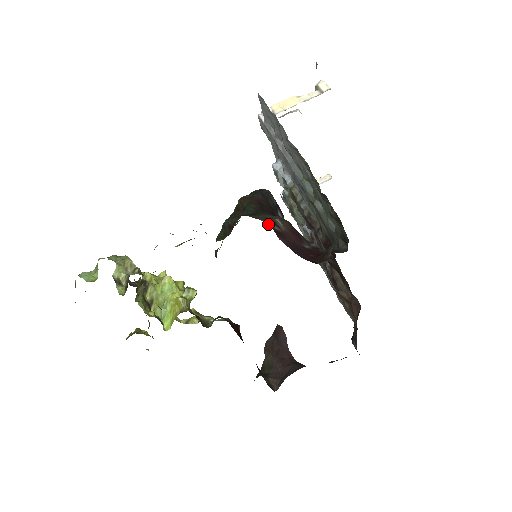
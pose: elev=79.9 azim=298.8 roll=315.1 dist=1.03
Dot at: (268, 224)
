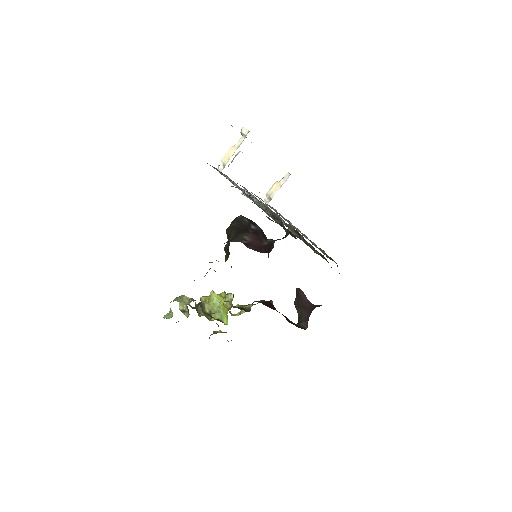
Dot at: occluded
